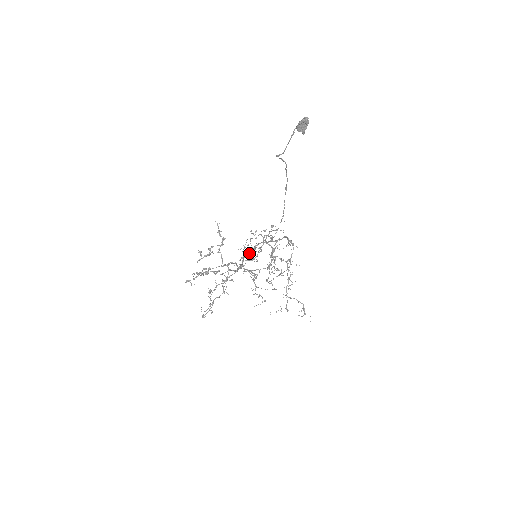
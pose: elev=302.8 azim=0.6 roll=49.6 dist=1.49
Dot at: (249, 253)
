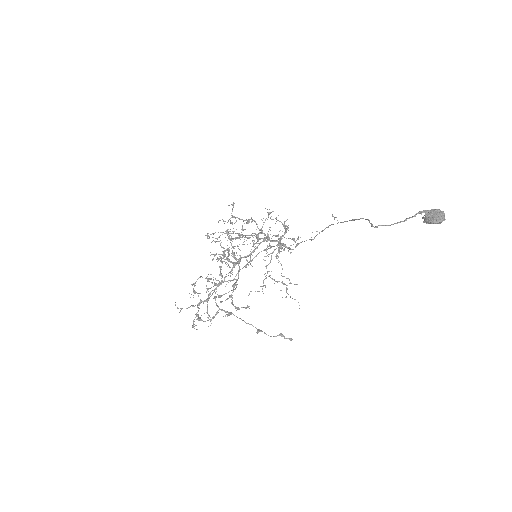
Dot at: (249, 255)
